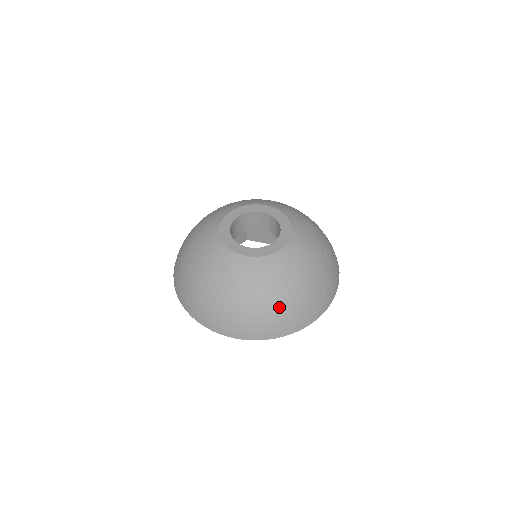
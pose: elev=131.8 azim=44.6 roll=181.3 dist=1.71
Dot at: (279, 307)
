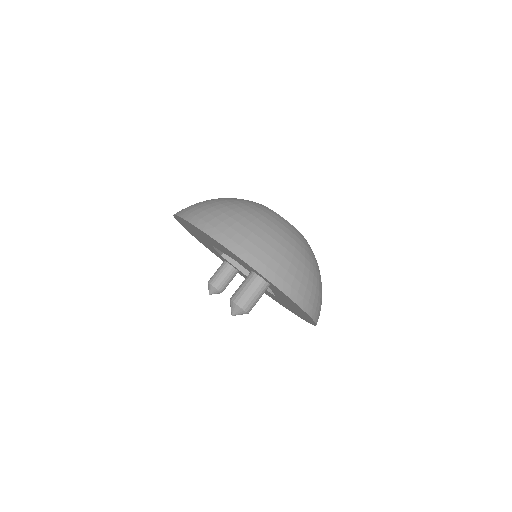
Dot at: (252, 227)
